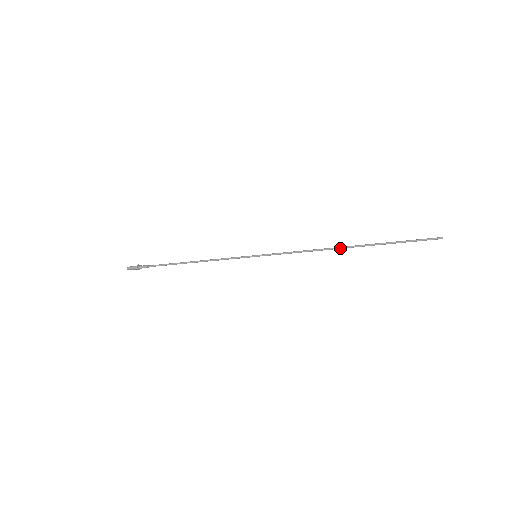
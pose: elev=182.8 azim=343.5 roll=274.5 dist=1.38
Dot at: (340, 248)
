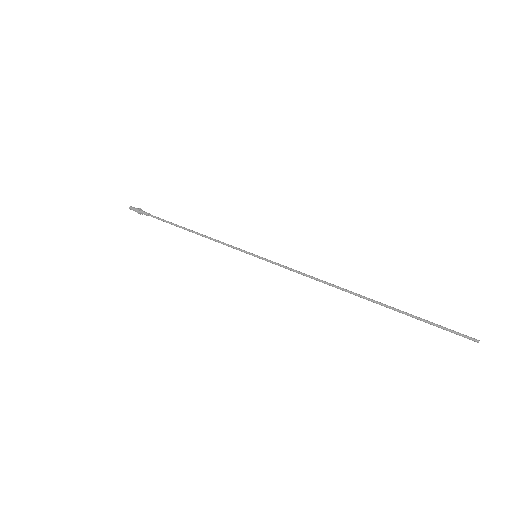
Dot at: (350, 292)
